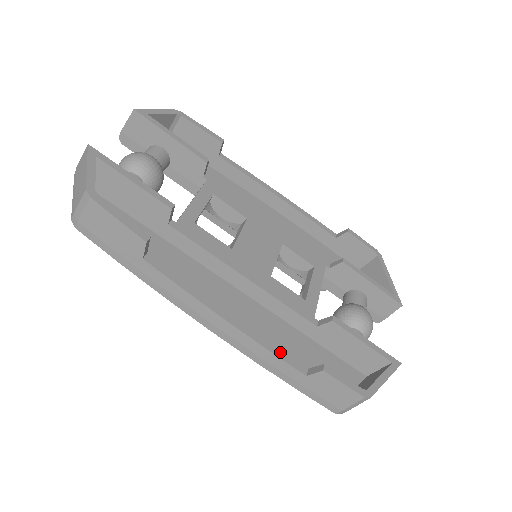
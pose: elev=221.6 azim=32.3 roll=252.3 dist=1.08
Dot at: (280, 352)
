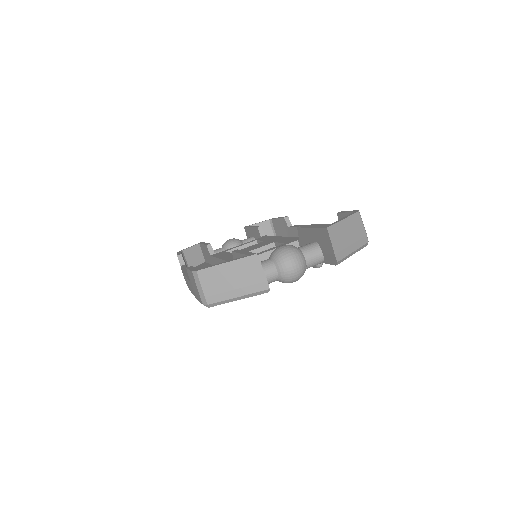
Dot at: occluded
